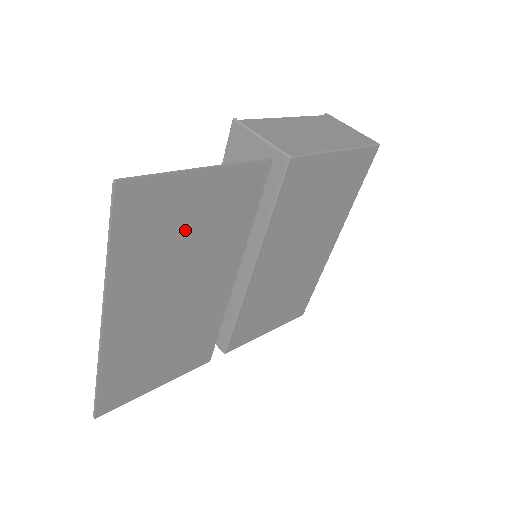
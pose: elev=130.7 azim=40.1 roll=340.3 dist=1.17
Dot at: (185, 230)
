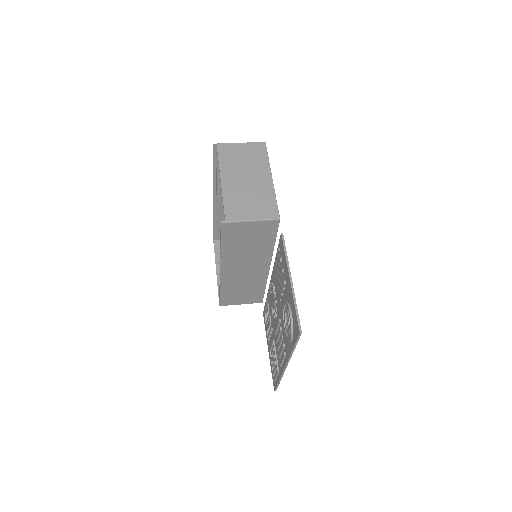
Dot at: occluded
